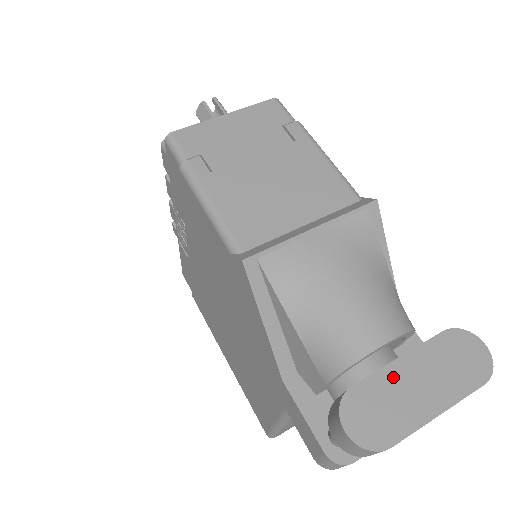
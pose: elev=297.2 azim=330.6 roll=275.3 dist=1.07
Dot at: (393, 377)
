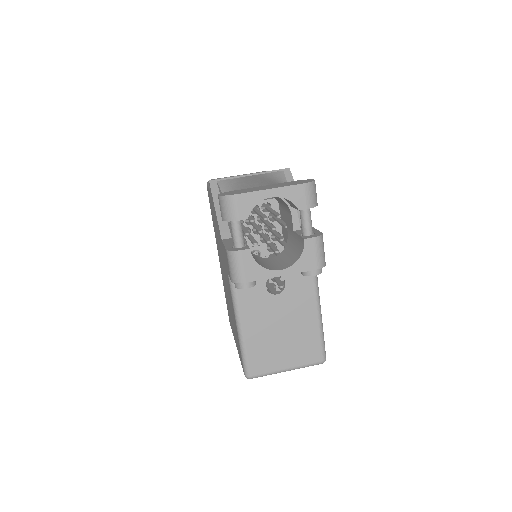
Dot at: (255, 188)
